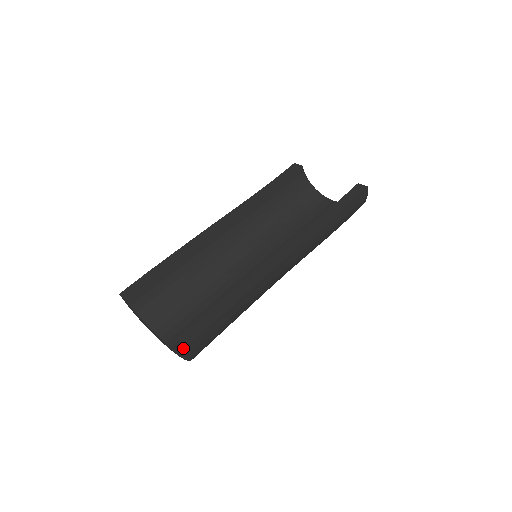
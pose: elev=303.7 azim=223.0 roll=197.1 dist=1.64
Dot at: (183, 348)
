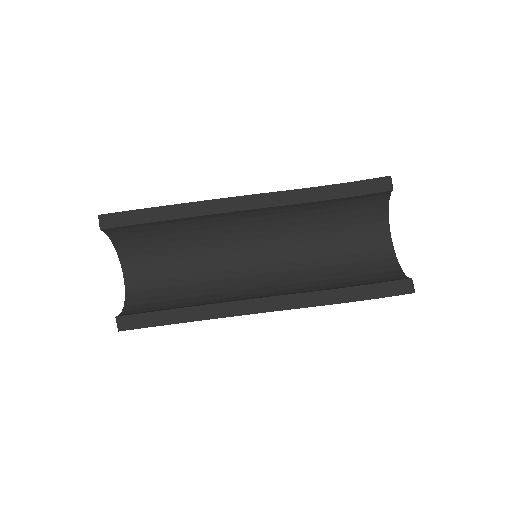
Dot at: occluded
